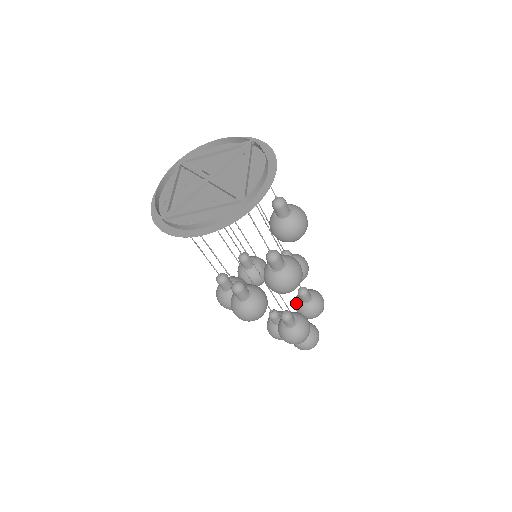
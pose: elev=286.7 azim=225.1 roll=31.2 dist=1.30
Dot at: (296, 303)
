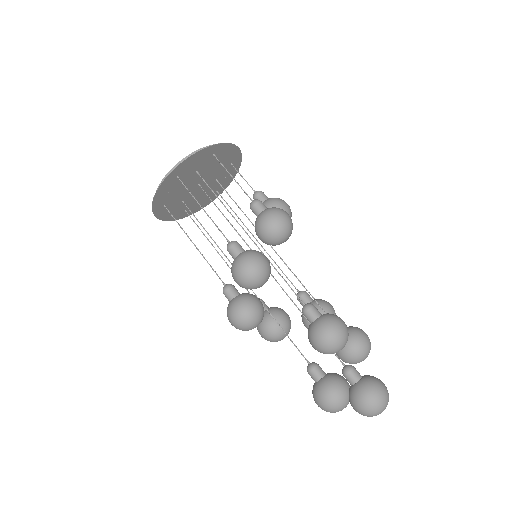
Dot at: occluded
